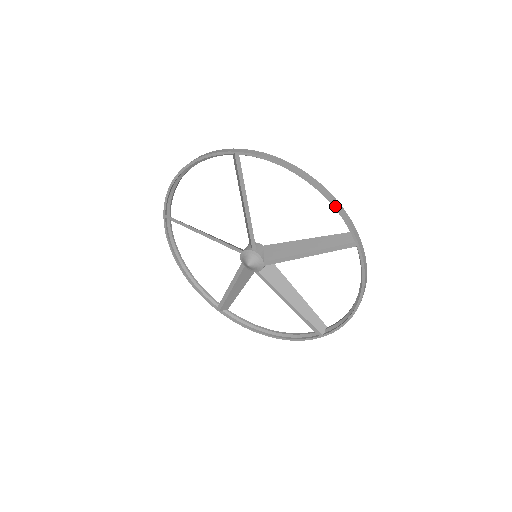
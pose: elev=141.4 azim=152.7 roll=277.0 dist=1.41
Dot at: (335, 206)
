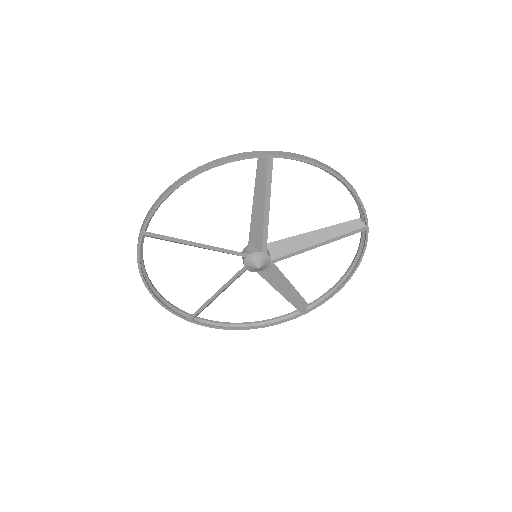
Dot at: (222, 163)
